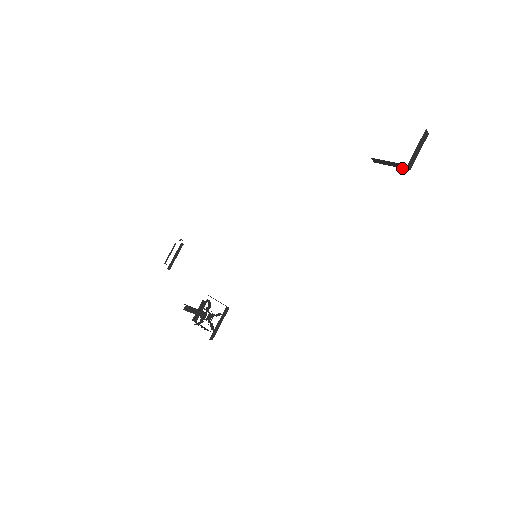
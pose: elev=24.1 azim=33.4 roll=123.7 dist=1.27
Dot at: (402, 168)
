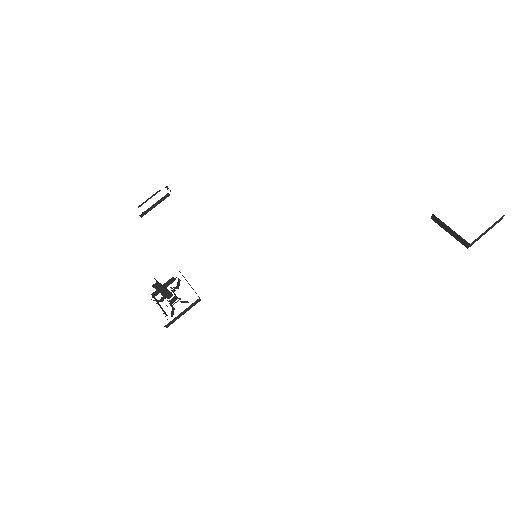
Dot at: (460, 242)
